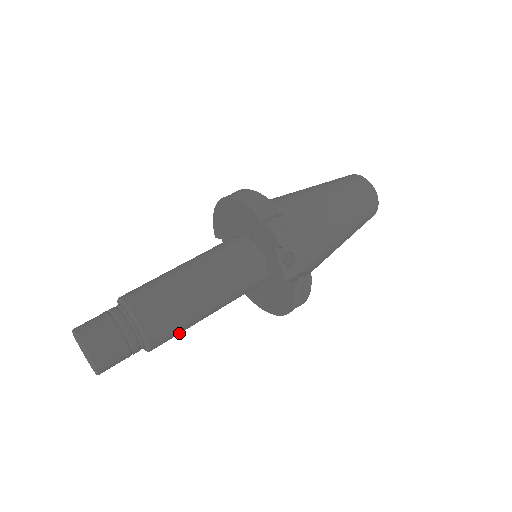
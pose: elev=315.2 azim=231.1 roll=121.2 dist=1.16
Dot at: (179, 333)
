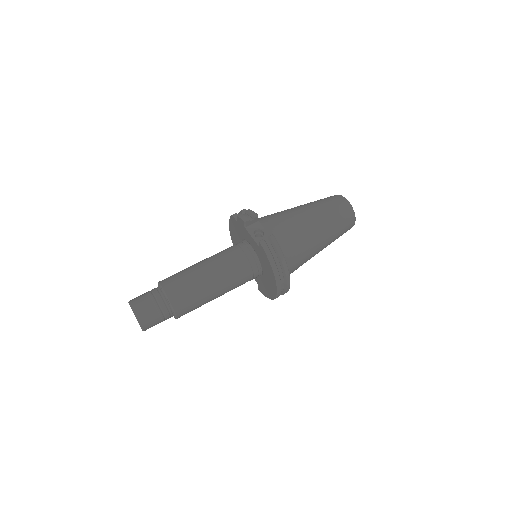
Dot at: (195, 299)
